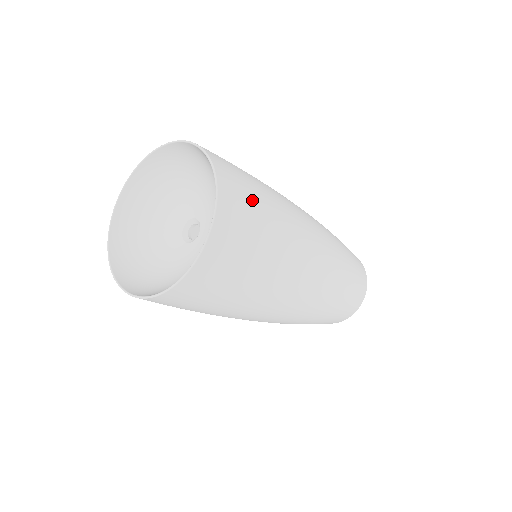
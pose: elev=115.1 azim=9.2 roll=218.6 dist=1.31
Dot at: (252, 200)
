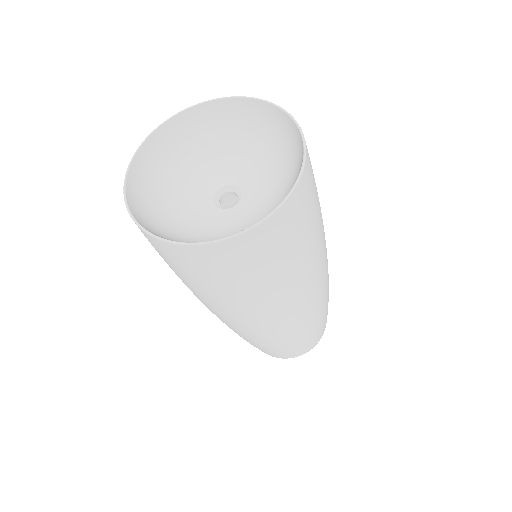
Dot at: occluded
